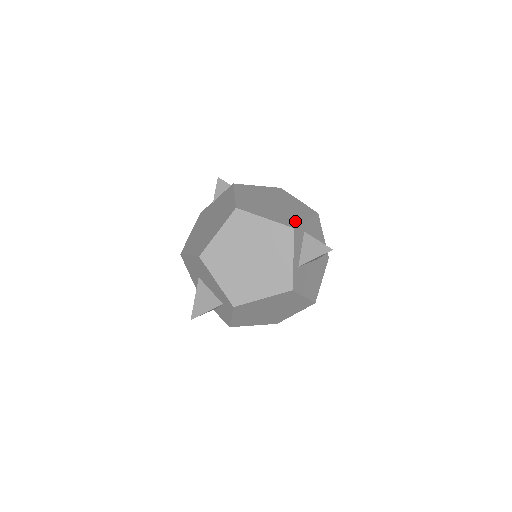
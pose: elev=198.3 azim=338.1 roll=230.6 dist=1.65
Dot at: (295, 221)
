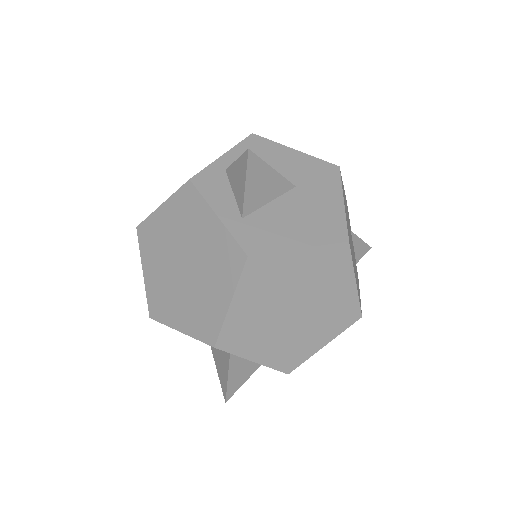
Dot at: occluded
